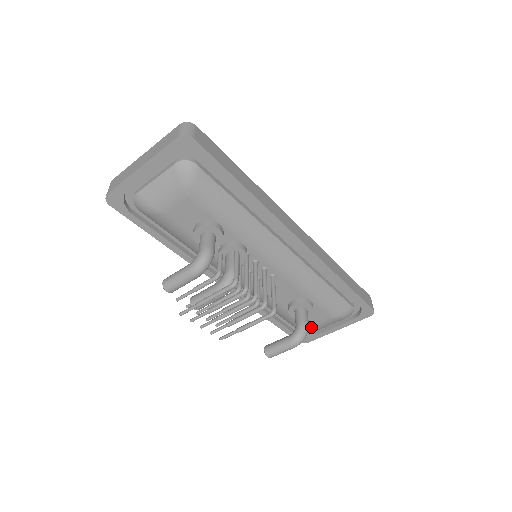
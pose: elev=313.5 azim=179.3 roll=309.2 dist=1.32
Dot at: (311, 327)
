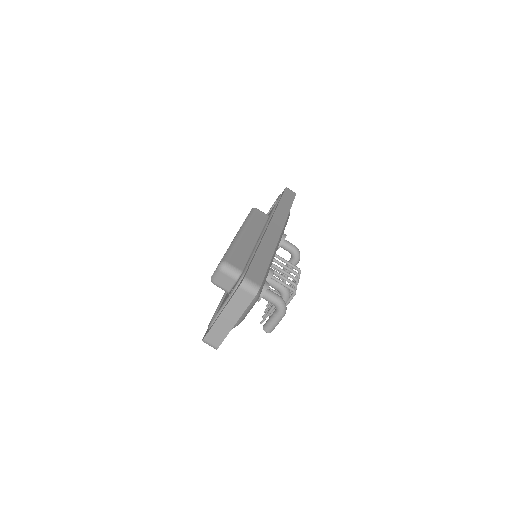
Dot at: occluded
